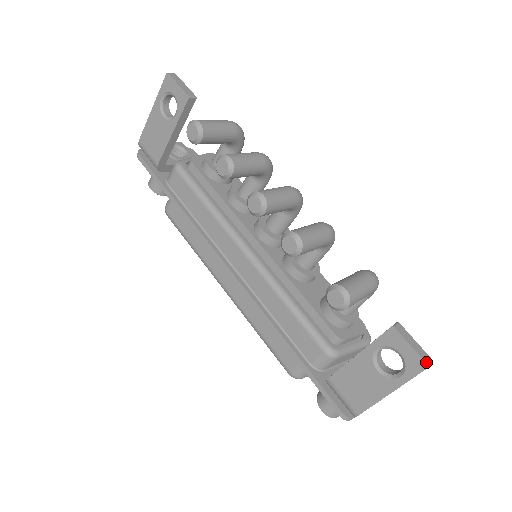
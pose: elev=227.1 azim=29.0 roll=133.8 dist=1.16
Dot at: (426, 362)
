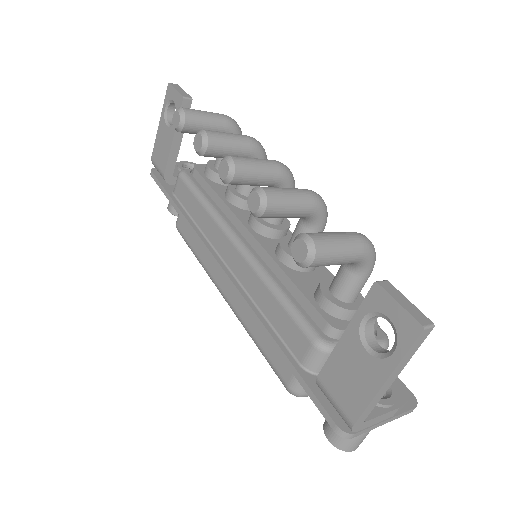
Dot at: (420, 322)
